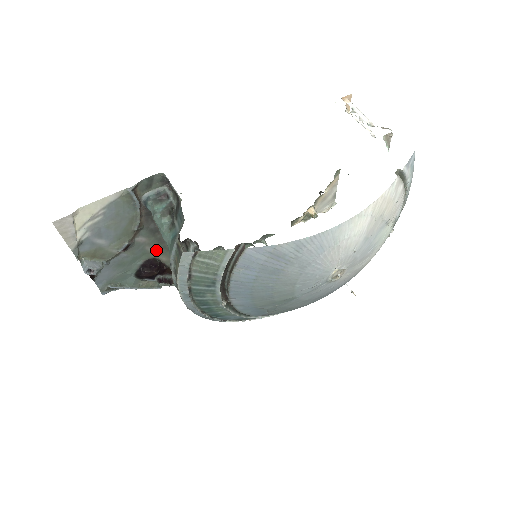
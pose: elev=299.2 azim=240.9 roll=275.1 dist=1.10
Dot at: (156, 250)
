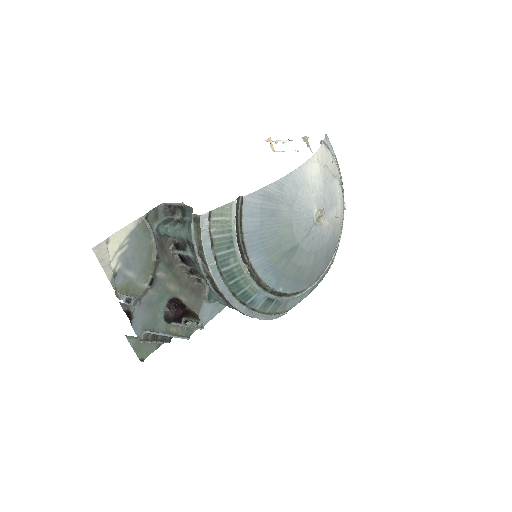
Dot at: (175, 288)
